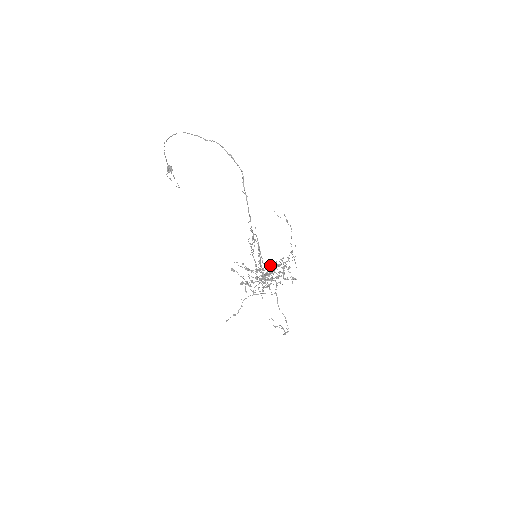
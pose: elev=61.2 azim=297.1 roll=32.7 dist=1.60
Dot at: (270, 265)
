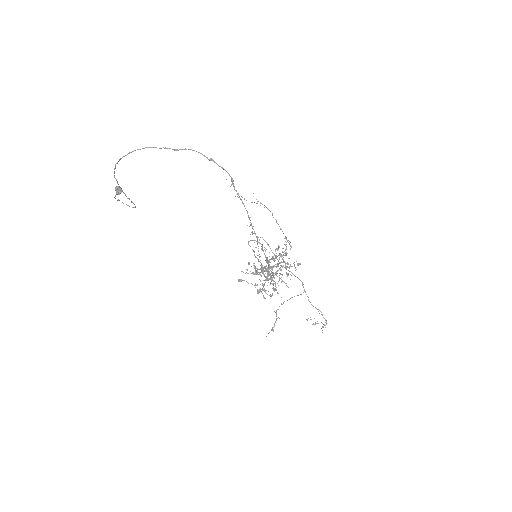
Dot at: occluded
